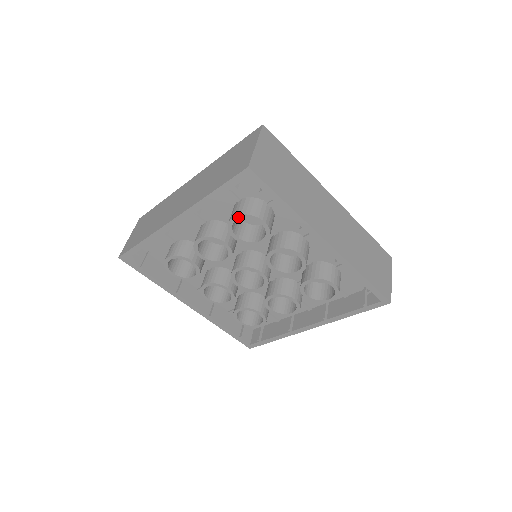
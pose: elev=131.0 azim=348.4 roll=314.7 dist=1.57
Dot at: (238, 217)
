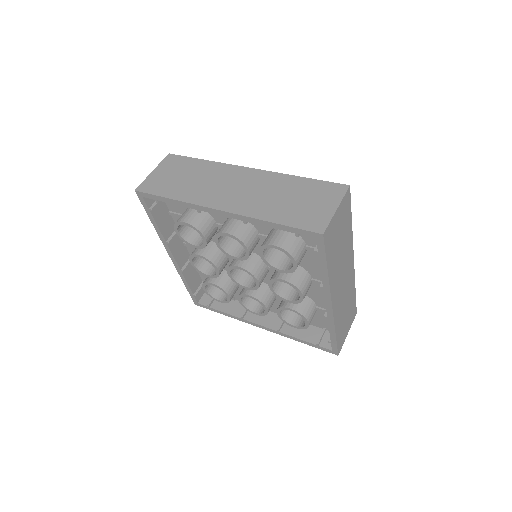
Dot at: (176, 229)
